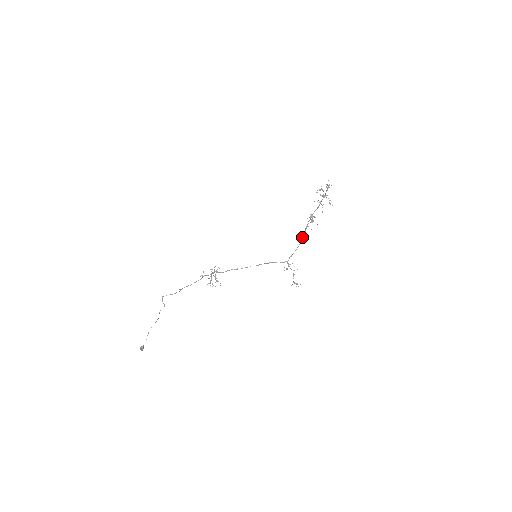
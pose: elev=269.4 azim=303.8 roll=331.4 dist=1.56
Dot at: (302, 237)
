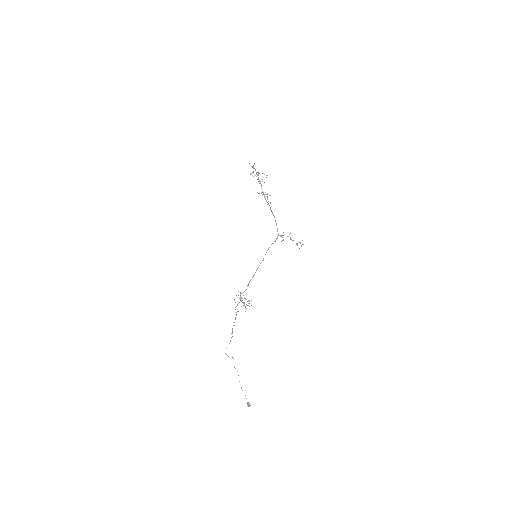
Dot at: (271, 210)
